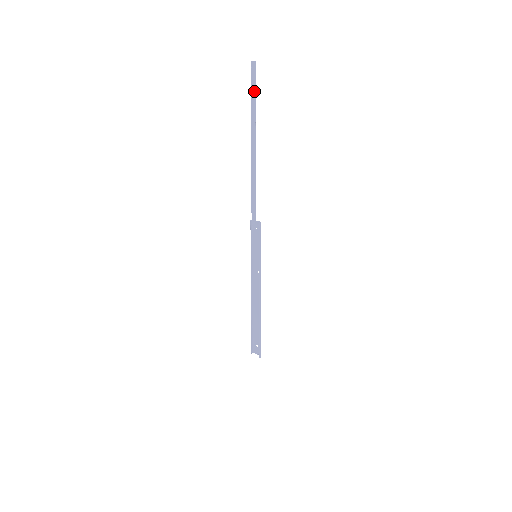
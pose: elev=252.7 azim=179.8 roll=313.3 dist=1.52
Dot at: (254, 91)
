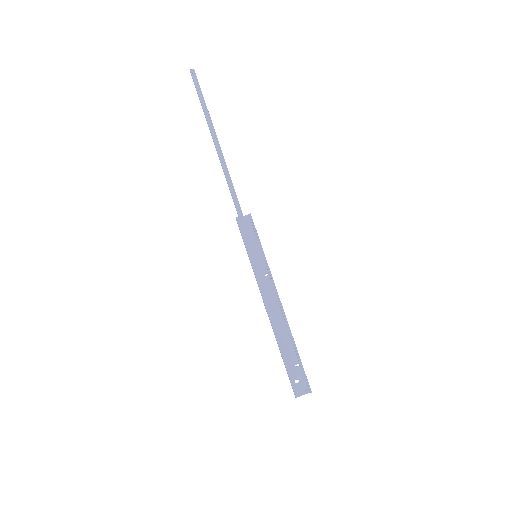
Dot at: (201, 92)
